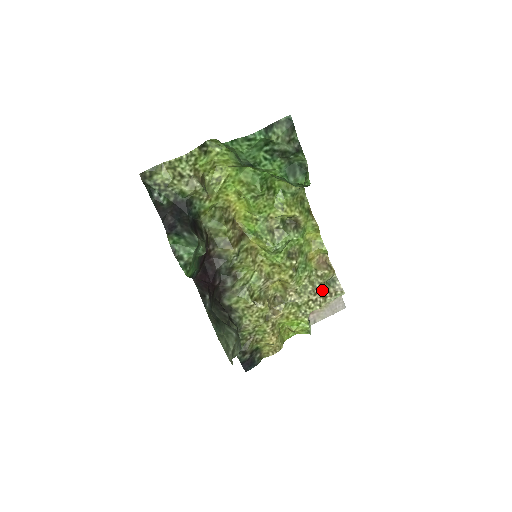
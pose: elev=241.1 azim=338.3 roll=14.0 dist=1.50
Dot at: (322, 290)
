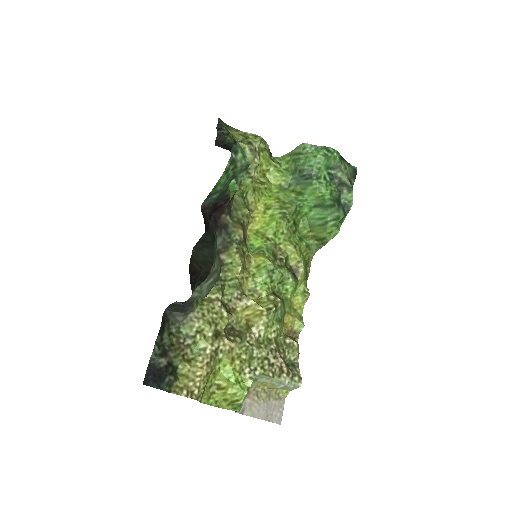
Dot at: (283, 360)
